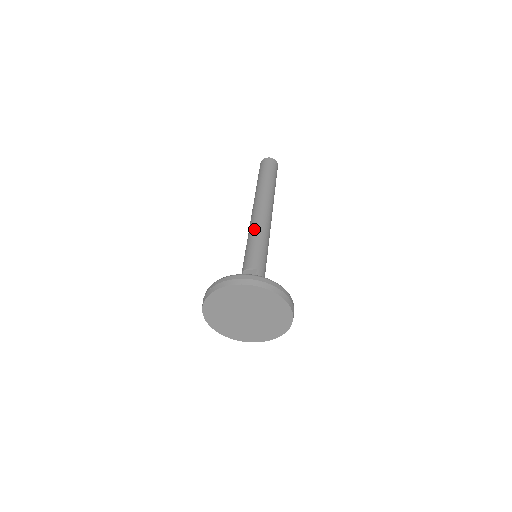
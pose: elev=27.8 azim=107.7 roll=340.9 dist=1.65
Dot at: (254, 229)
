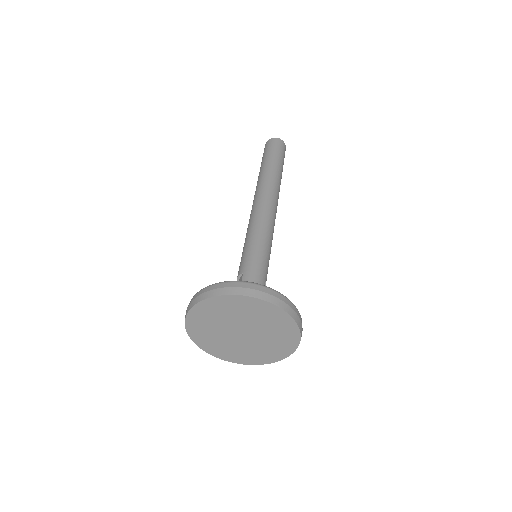
Dot at: (247, 229)
